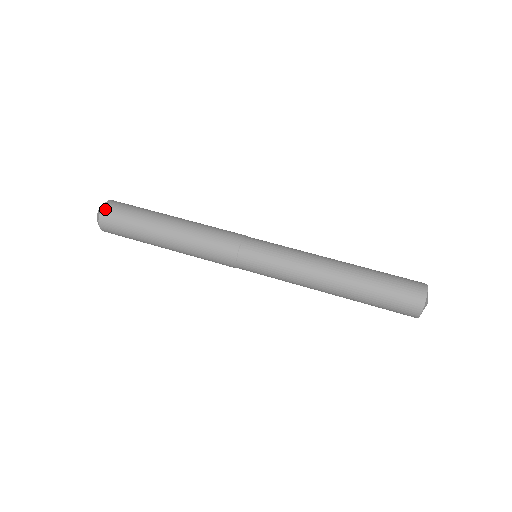
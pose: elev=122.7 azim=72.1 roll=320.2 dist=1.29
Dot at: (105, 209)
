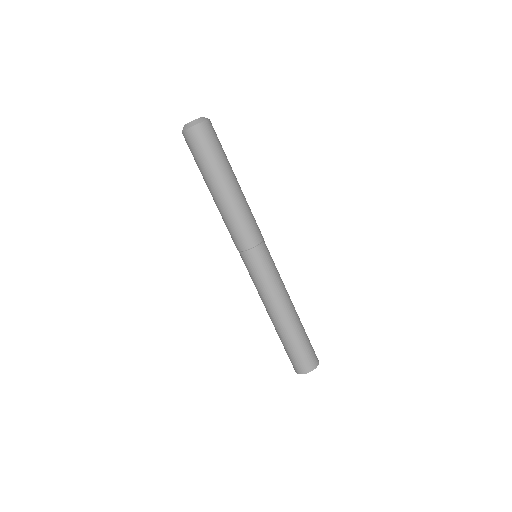
Dot at: (203, 126)
